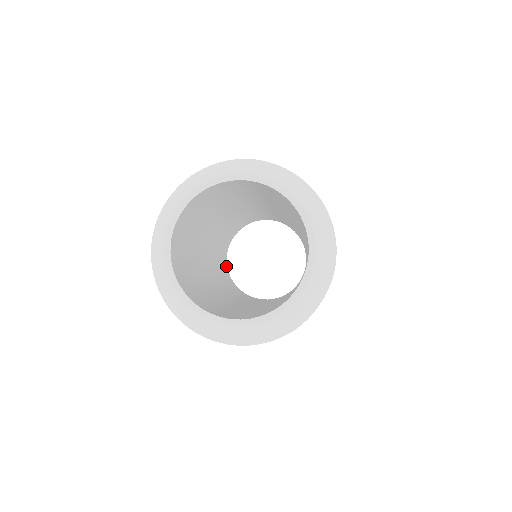
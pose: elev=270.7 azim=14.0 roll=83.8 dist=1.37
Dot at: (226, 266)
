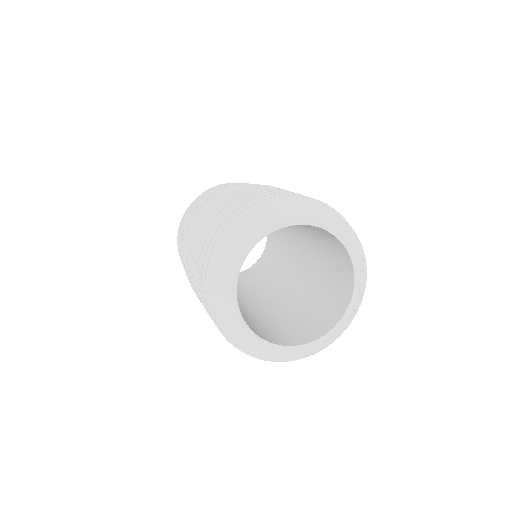
Dot at: occluded
